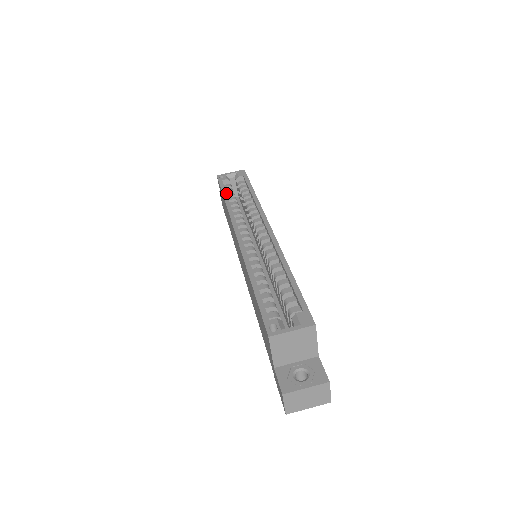
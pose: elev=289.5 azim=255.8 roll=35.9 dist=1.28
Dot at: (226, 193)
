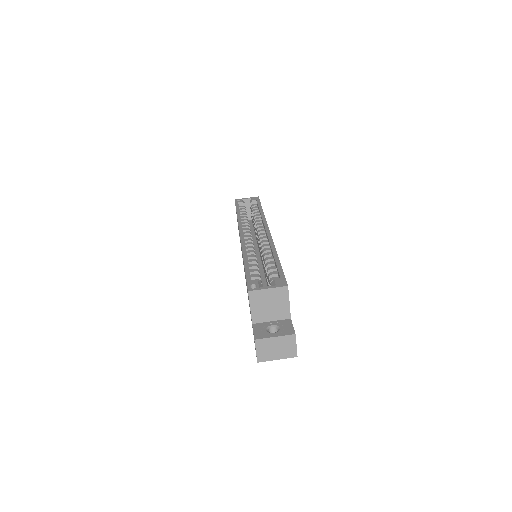
Dot at: (239, 210)
